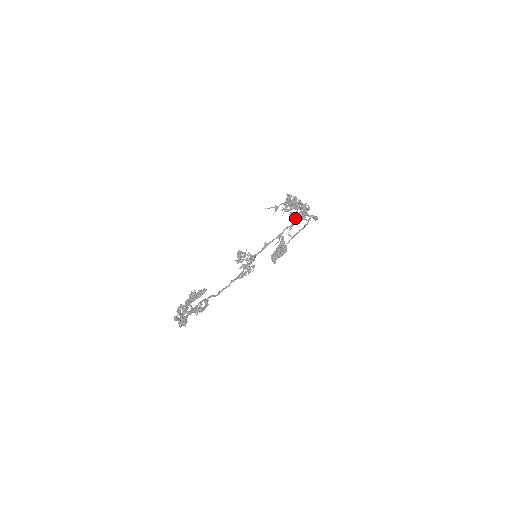
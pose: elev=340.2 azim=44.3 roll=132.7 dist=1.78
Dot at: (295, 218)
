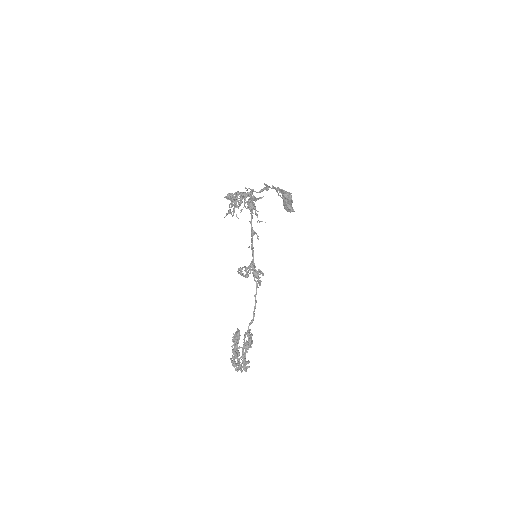
Dot at: (252, 203)
